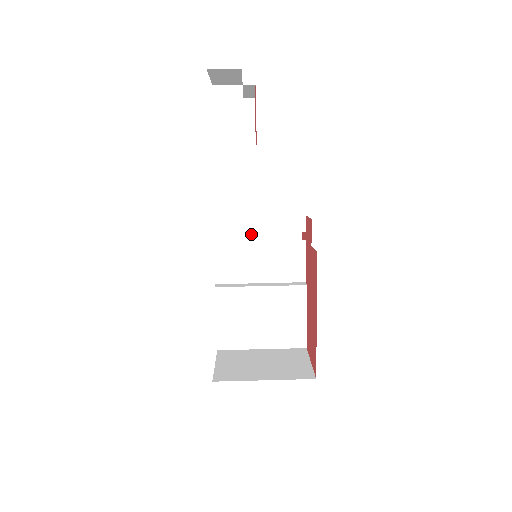
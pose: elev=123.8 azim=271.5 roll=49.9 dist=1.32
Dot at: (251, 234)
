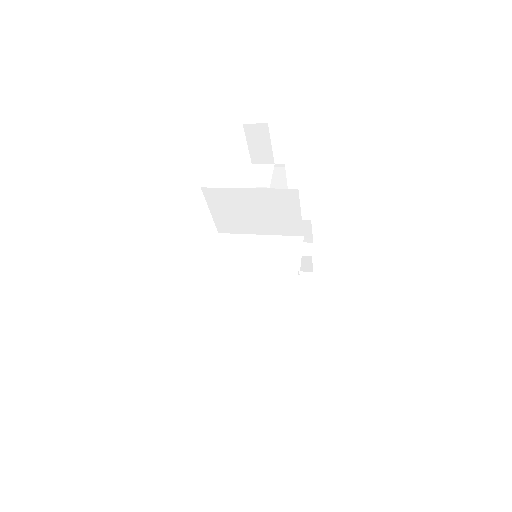
Dot at: occluded
